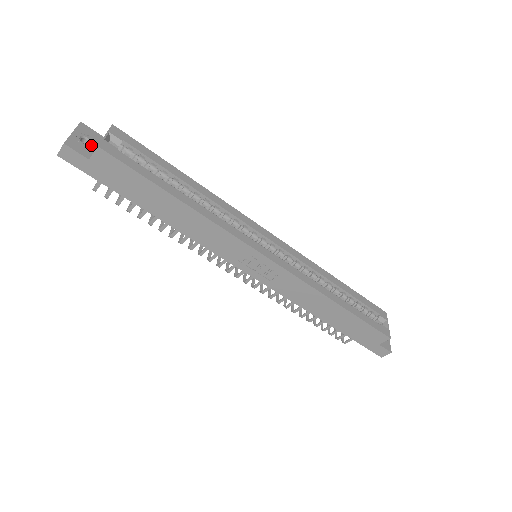
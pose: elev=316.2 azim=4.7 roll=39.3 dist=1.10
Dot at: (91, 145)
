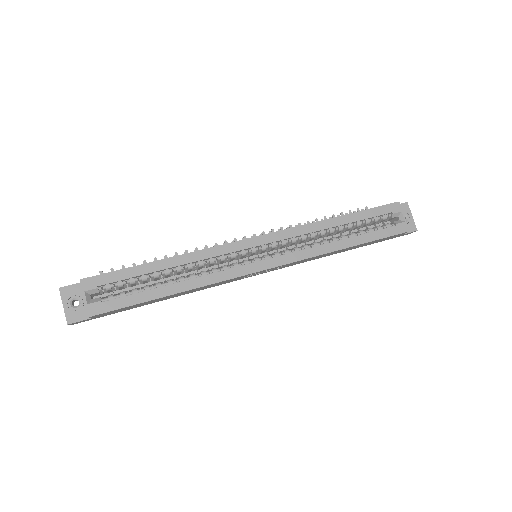
Dot at: (82, 302)
